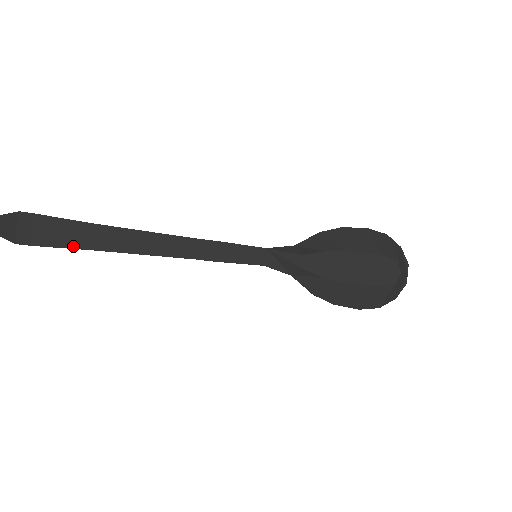
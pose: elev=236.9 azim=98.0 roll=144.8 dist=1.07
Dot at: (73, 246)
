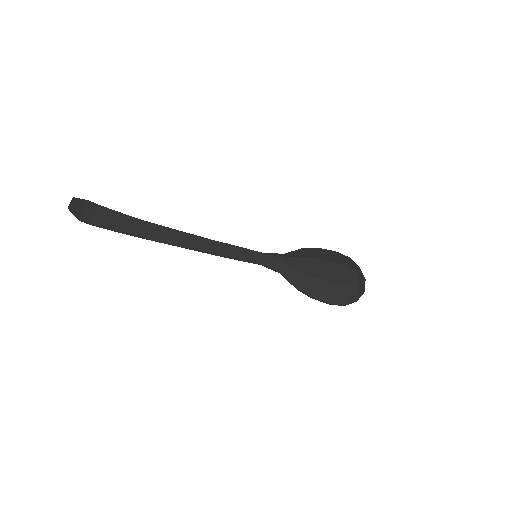
Dot at: (121, 230)
